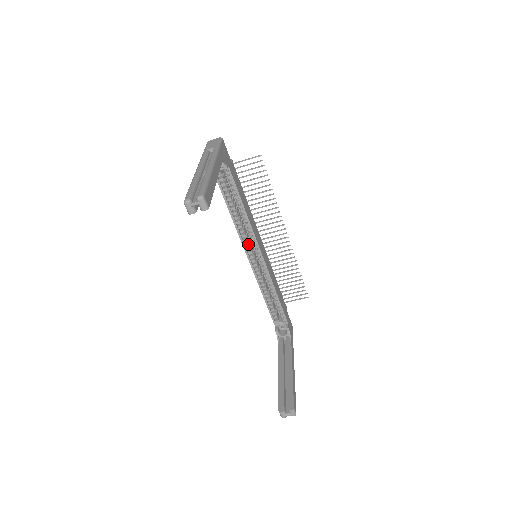
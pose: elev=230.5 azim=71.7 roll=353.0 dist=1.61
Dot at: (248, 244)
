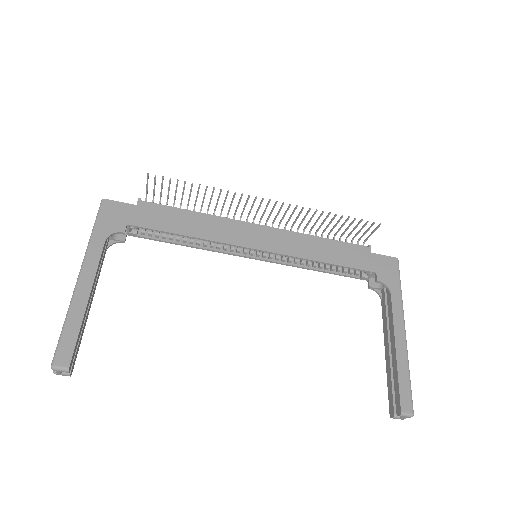
Dot at: (239, 250)
